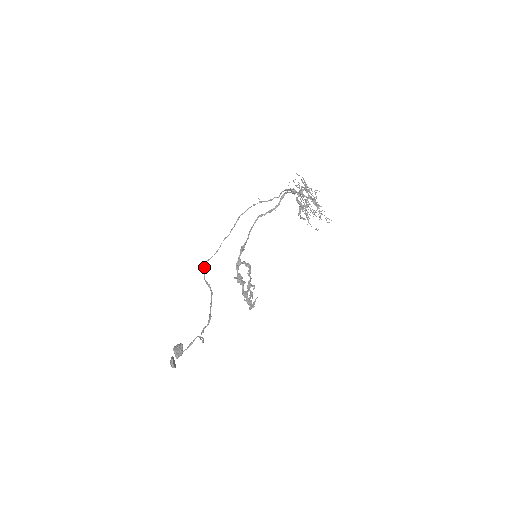
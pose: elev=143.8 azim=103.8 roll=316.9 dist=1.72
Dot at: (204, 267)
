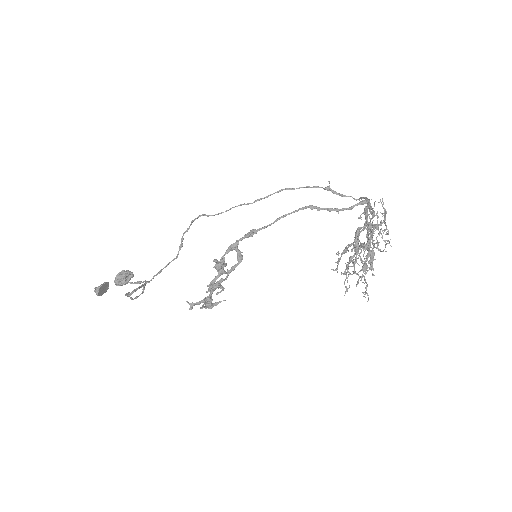
Dot at: (194, 220)
